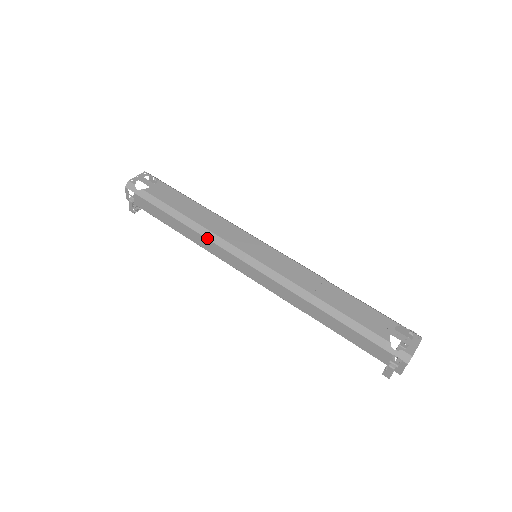
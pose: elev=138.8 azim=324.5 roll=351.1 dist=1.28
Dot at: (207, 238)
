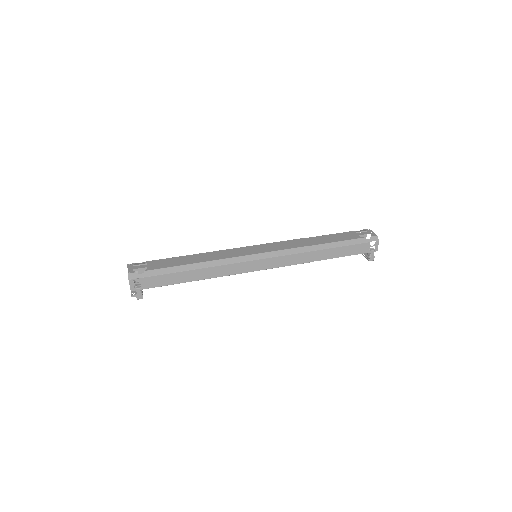
Dot at: (222, 265)
